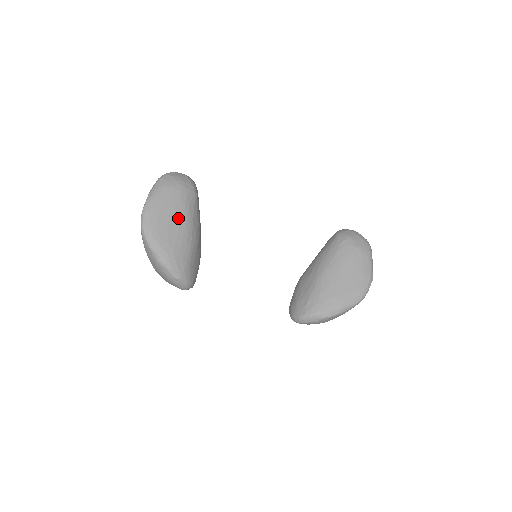
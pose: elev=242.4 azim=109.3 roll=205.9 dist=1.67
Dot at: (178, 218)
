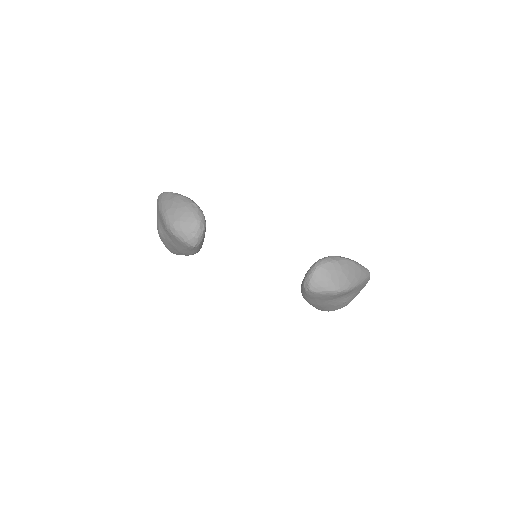
Dot at: occluded
